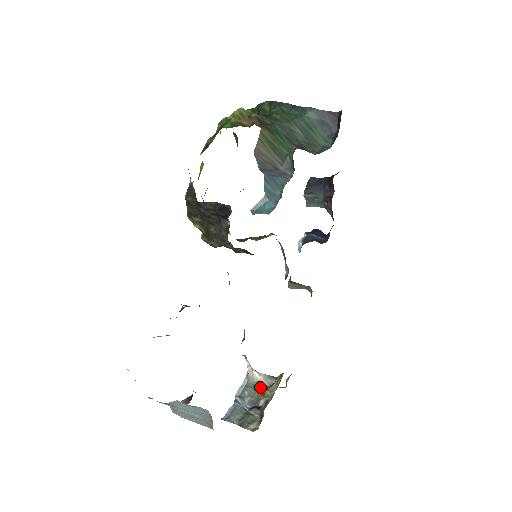
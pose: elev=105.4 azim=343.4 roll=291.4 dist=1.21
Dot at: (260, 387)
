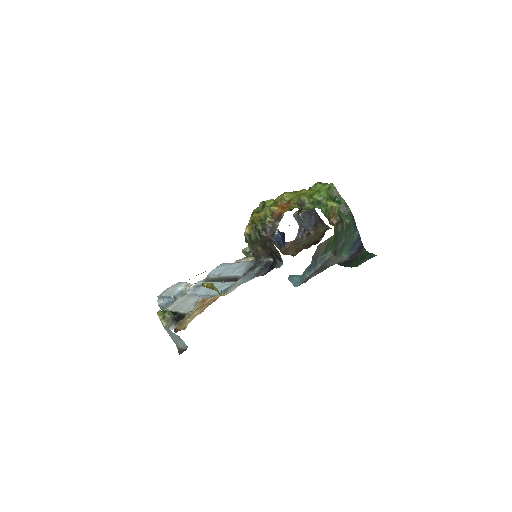
Dot at: occluded
